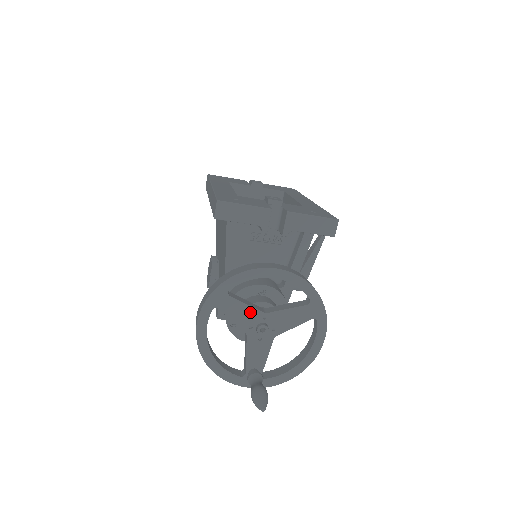
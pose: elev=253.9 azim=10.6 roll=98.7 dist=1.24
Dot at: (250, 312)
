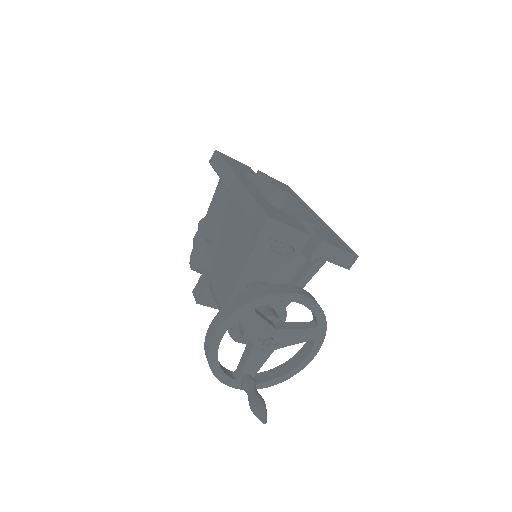
Dot at: (264, 327)
